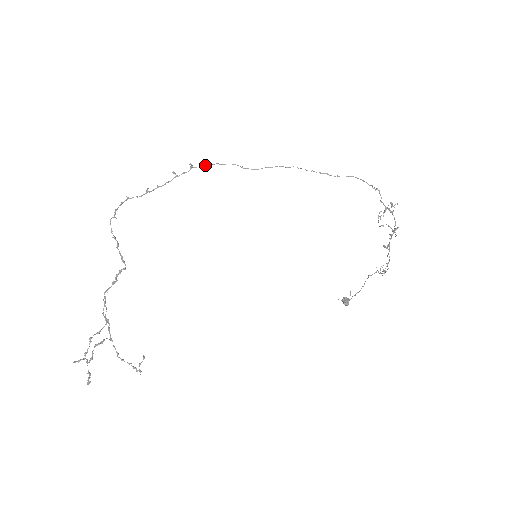
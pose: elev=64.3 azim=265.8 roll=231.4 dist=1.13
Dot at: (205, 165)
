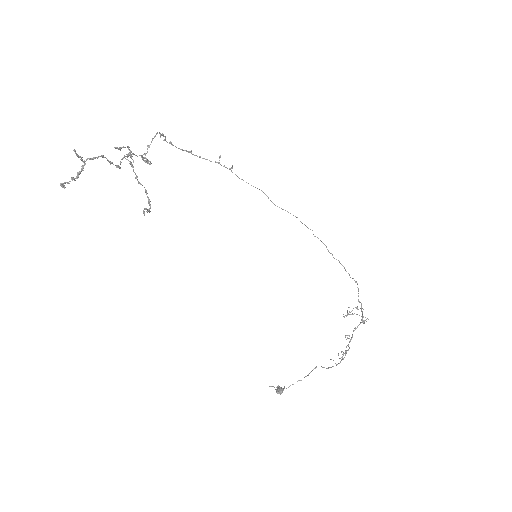
Dot at: (239, 178)
